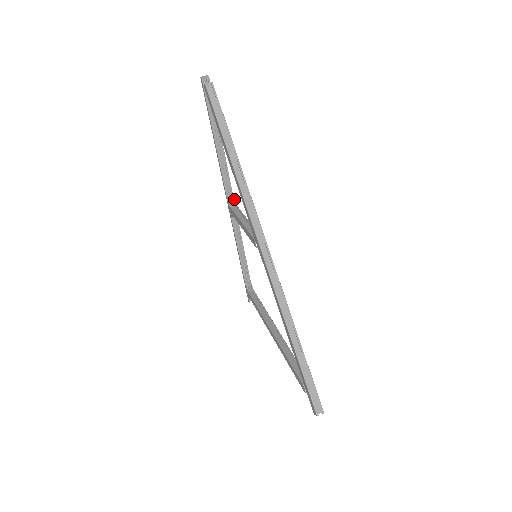
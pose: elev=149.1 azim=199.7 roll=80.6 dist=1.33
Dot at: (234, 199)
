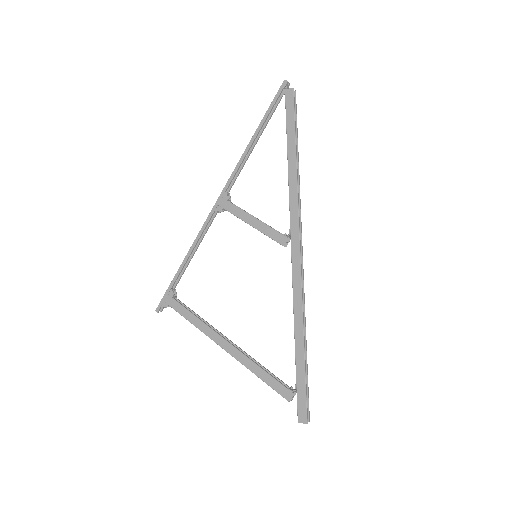
Dot at: occluded
